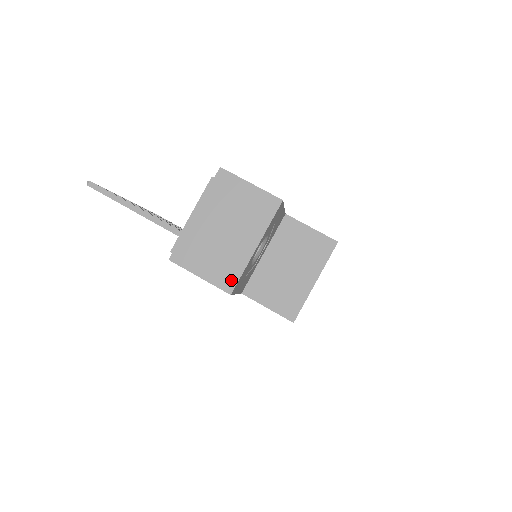
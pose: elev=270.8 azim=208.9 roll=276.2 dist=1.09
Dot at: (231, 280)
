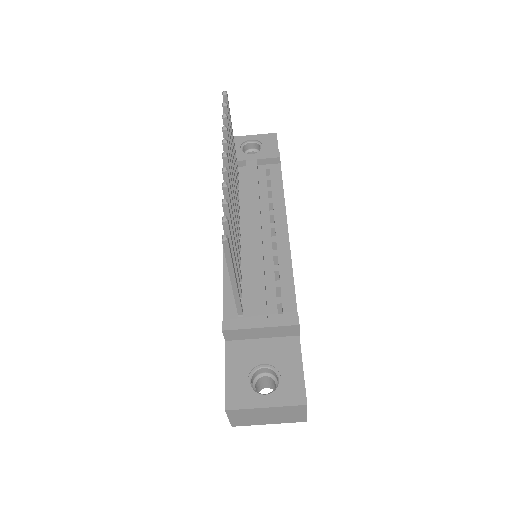
Dot at: (240, 425)
